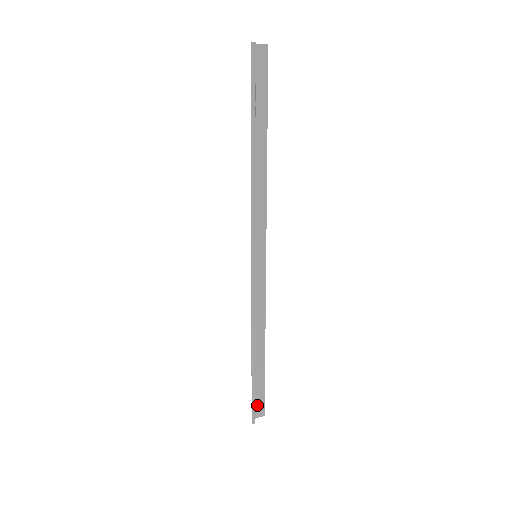
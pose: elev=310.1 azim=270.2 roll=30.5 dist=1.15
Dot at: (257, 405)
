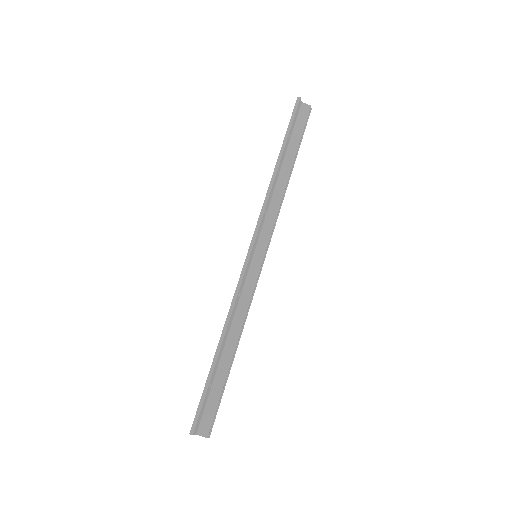
Dot at: (204, 417)
